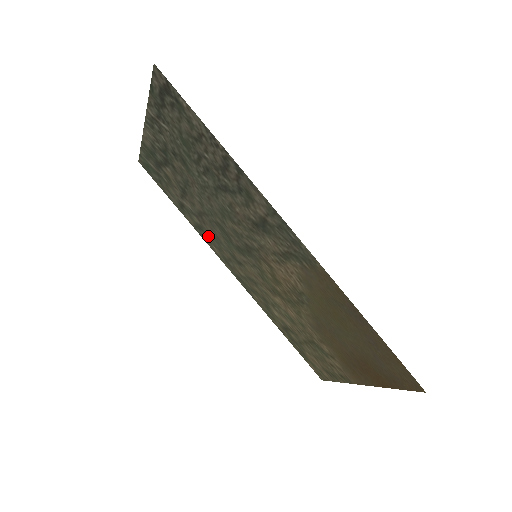
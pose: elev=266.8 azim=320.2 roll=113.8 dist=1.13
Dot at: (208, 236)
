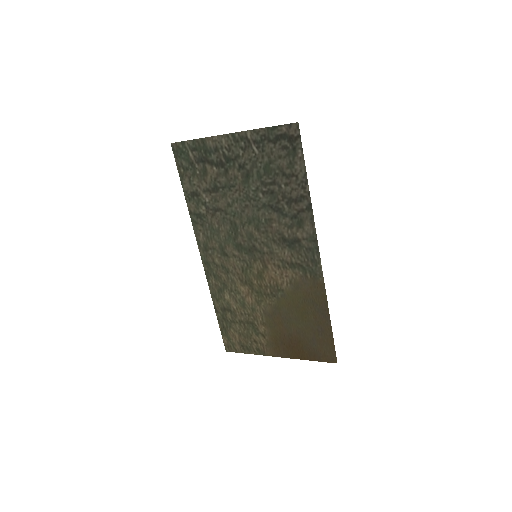
Dot at: (204, 225)
